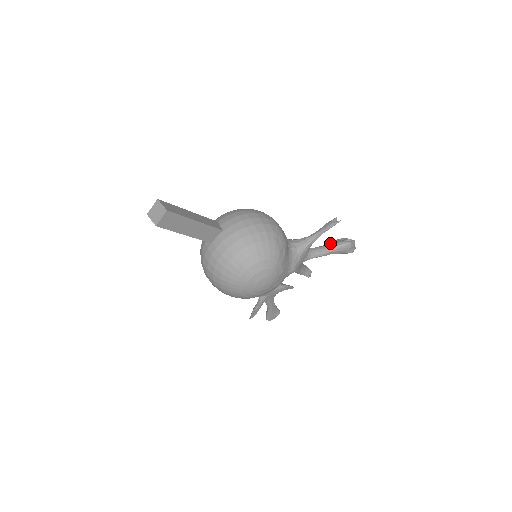
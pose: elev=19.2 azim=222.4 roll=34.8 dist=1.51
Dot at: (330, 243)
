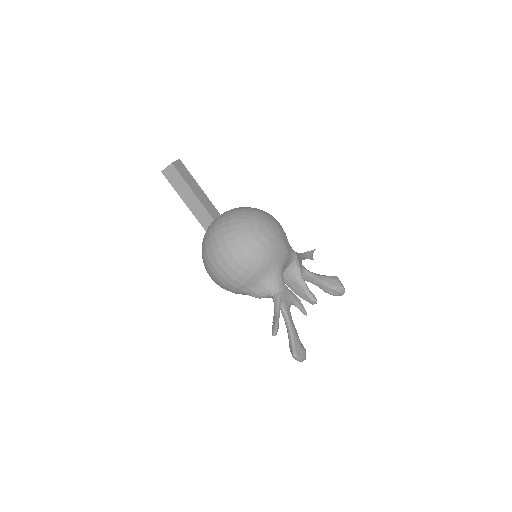
Dot at: occluded
